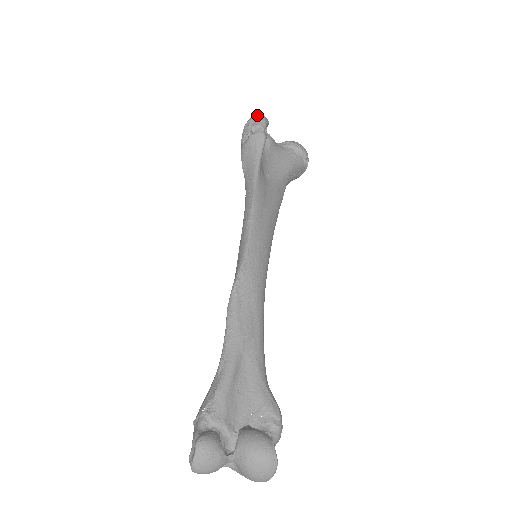
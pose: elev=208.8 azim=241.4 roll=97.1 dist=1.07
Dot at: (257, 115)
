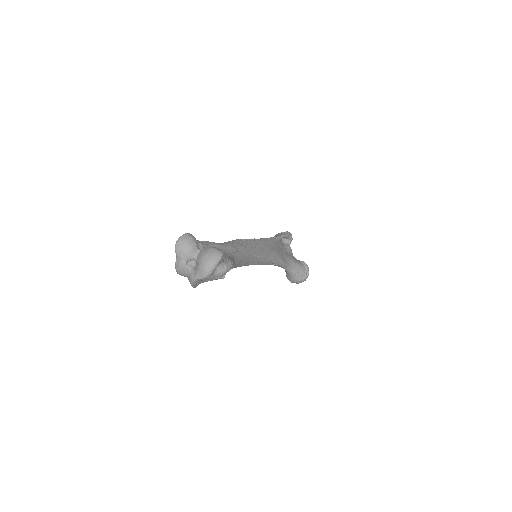
Dot at: (287, 231)
